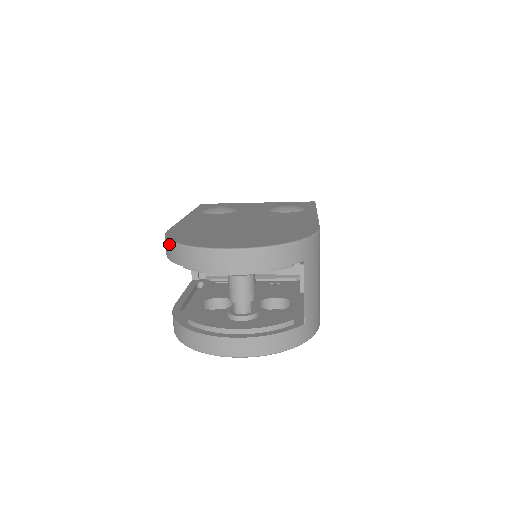
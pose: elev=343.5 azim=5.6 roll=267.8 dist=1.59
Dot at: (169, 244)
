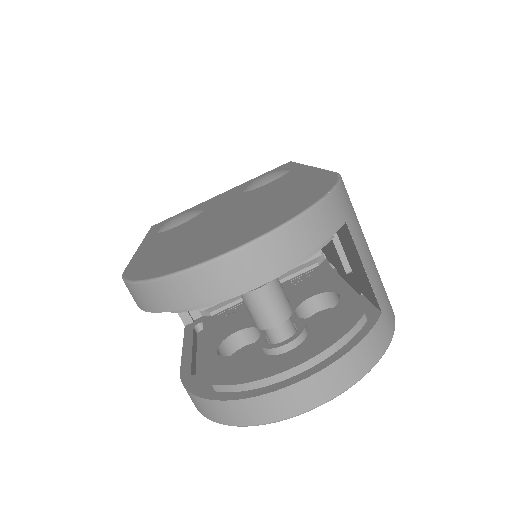
Dot at: (135, 288)
